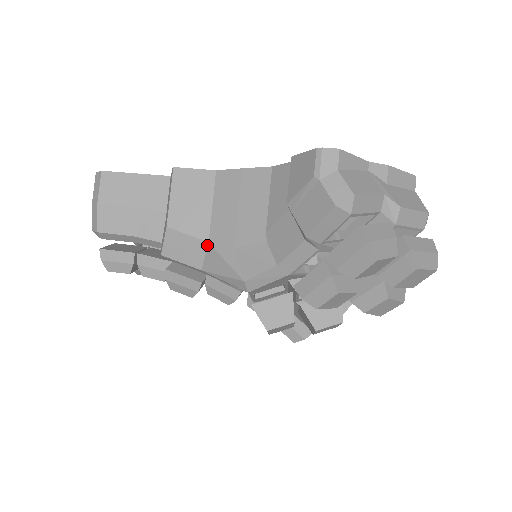
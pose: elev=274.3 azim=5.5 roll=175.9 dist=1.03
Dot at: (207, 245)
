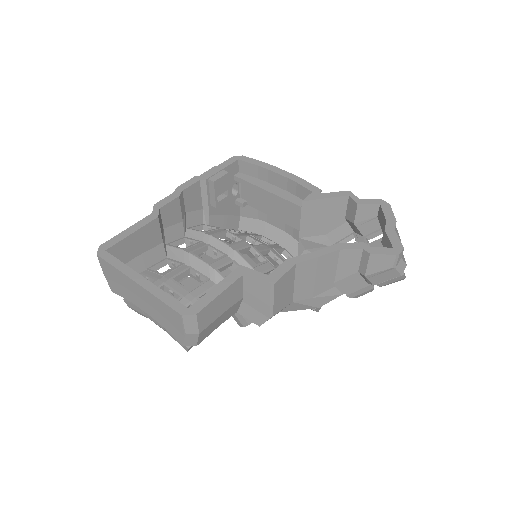
Dot at: (291, 303)
